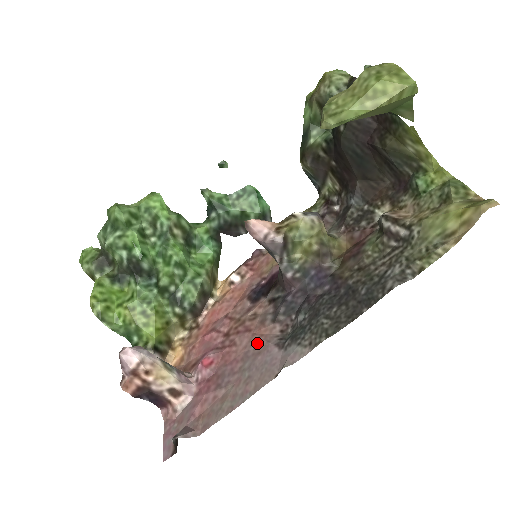
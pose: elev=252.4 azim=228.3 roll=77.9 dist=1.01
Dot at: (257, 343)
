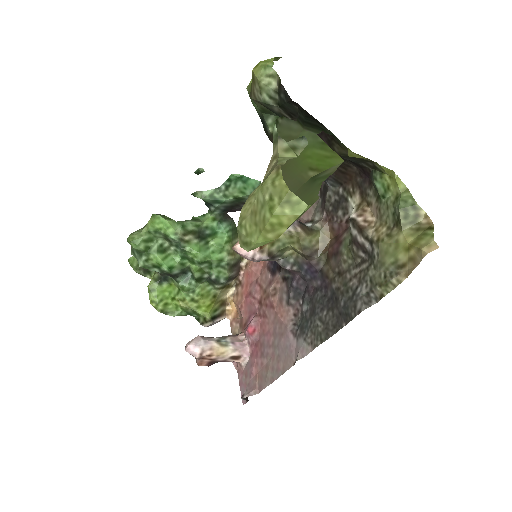
Dot at: (280, 323)
